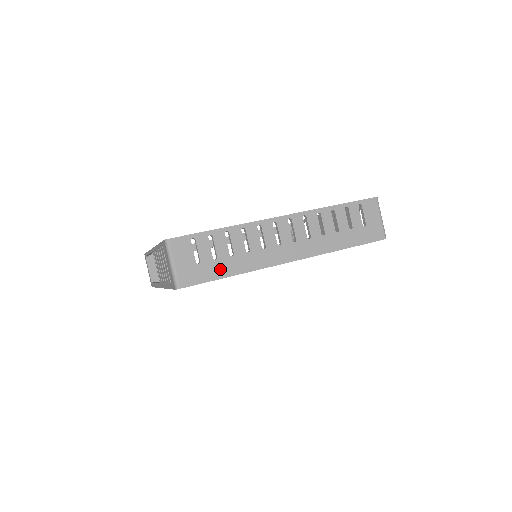
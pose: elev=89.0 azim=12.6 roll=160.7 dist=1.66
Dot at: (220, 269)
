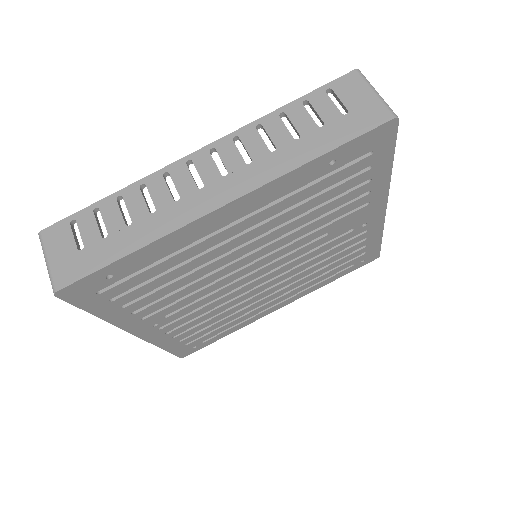
Dot at: (113, 248)
